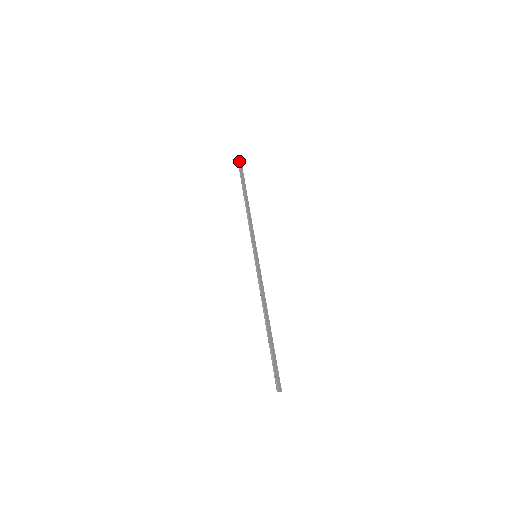
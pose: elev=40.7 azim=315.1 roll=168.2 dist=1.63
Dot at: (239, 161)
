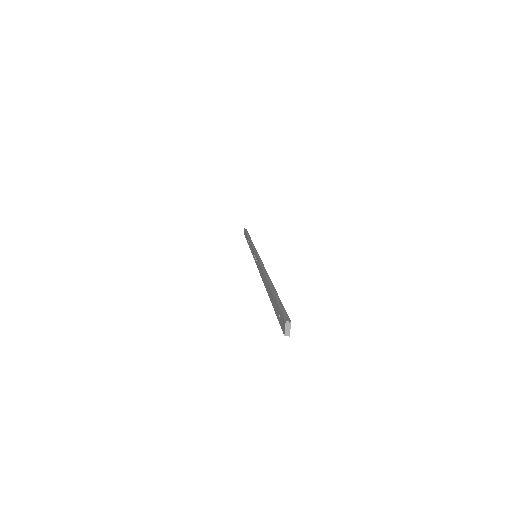
Dot at: occluded
